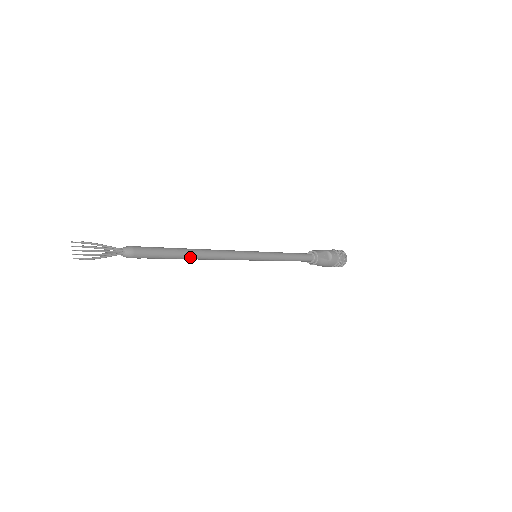
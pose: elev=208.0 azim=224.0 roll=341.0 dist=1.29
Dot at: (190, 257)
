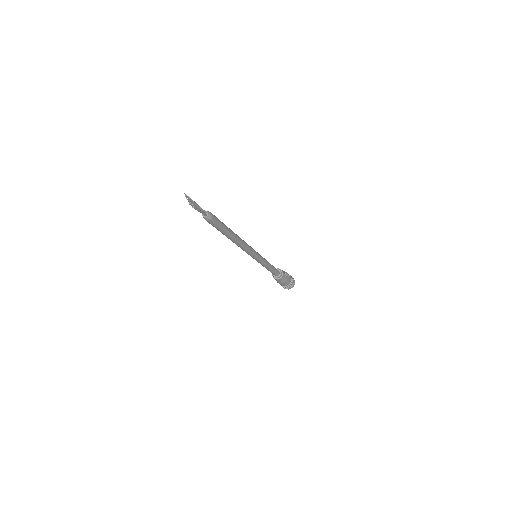
Dot at: (233, 236)
